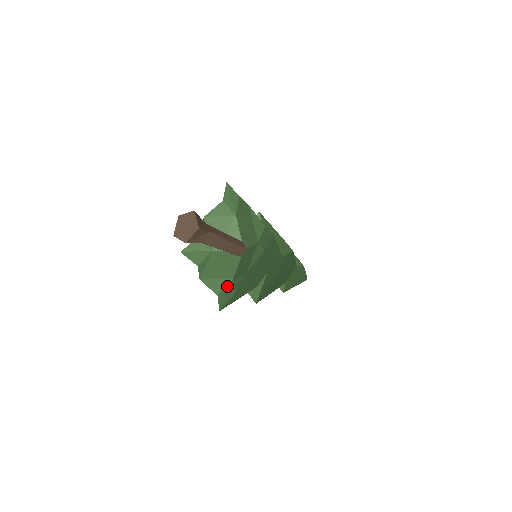
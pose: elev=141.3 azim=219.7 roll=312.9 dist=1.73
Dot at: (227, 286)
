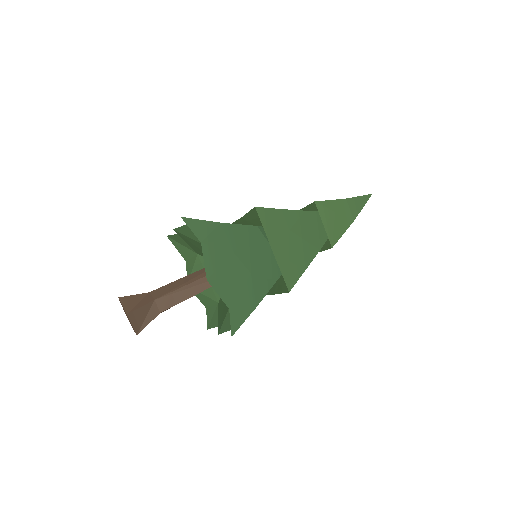
Dot at: (213, 307)
